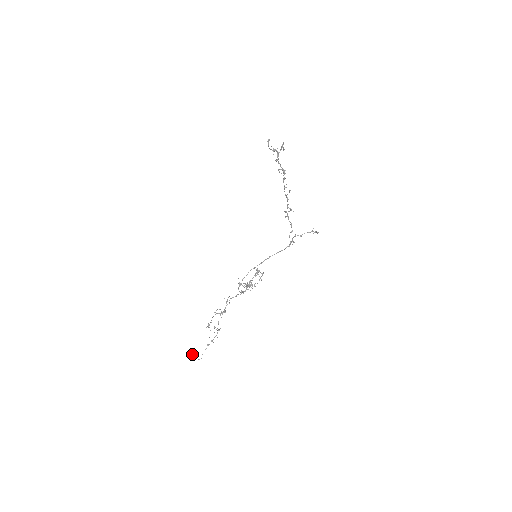
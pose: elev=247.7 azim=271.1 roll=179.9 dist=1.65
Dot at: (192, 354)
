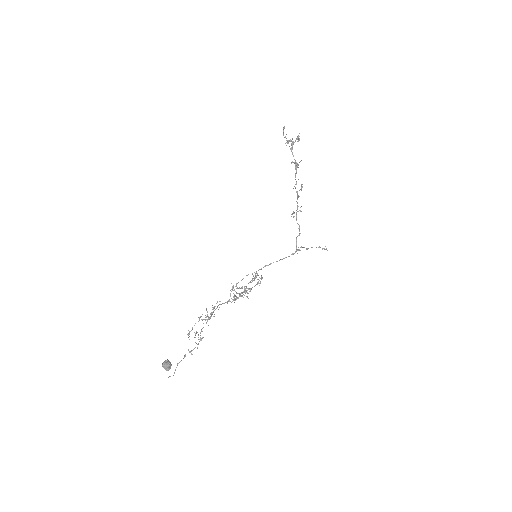
Dot at: (163, 363)
